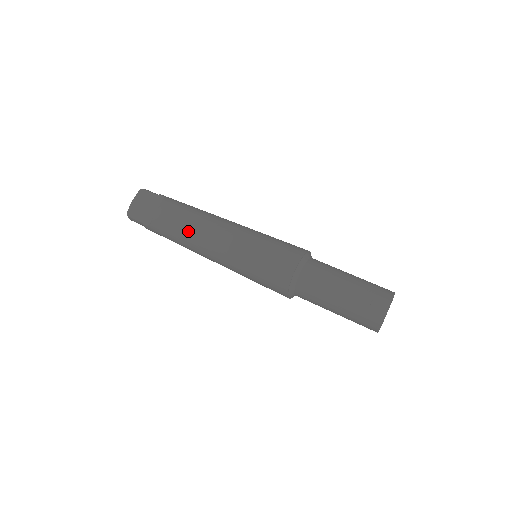
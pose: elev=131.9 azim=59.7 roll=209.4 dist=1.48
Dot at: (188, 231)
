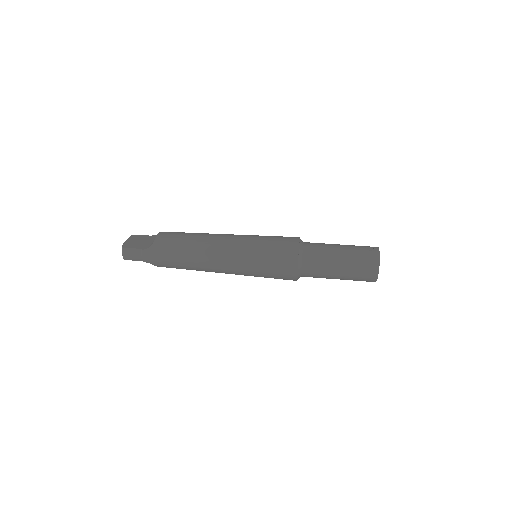
Dot at: (194, 239)
